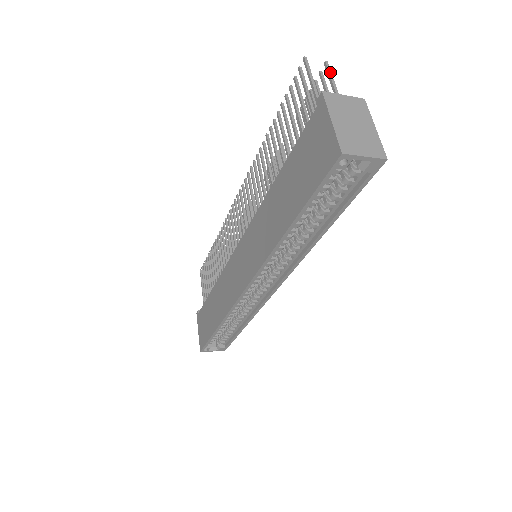
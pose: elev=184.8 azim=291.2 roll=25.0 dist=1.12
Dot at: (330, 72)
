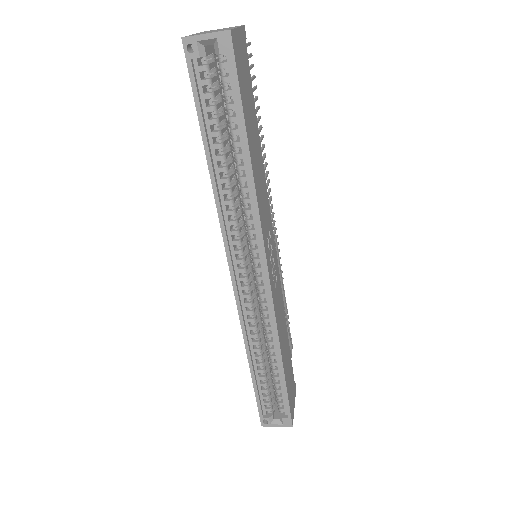
Dot at: (247, 43)
